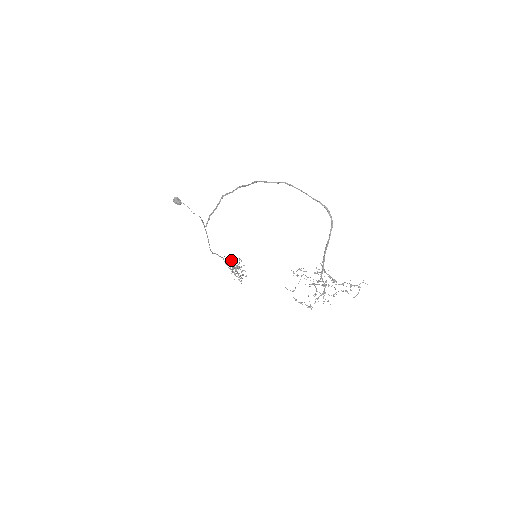
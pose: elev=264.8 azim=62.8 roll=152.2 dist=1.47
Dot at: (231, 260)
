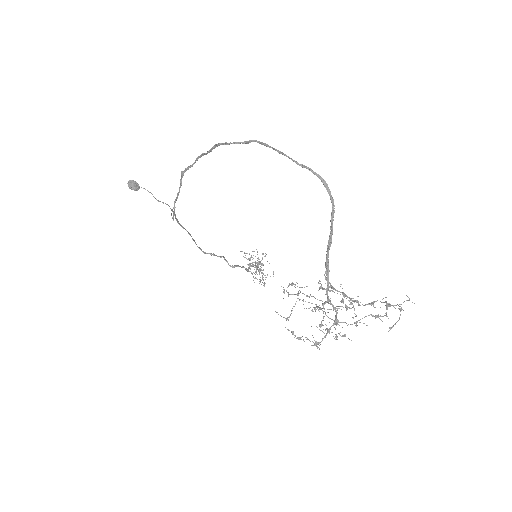
Dot at: (251, 256)
